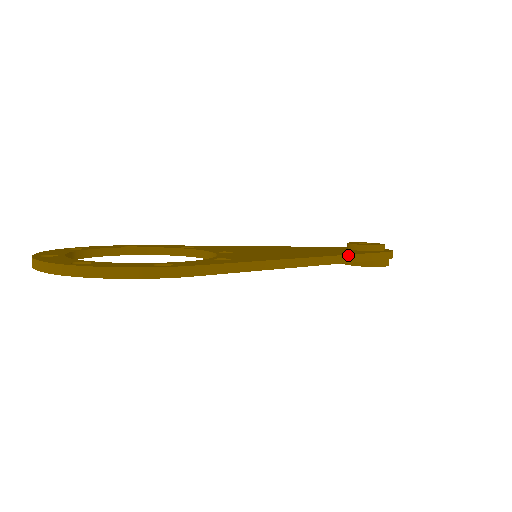
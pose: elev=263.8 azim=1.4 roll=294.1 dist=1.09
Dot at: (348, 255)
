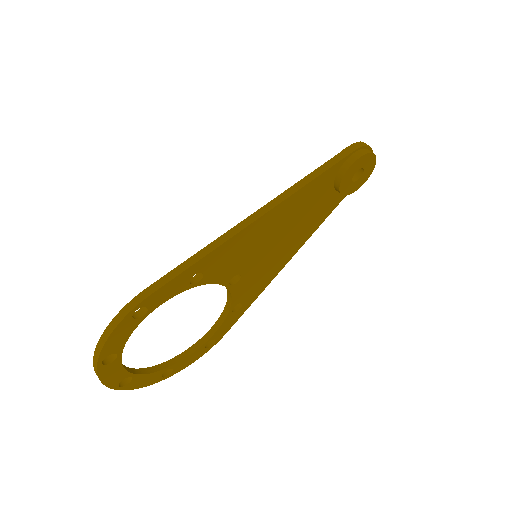
Dot at: (299, 181)
